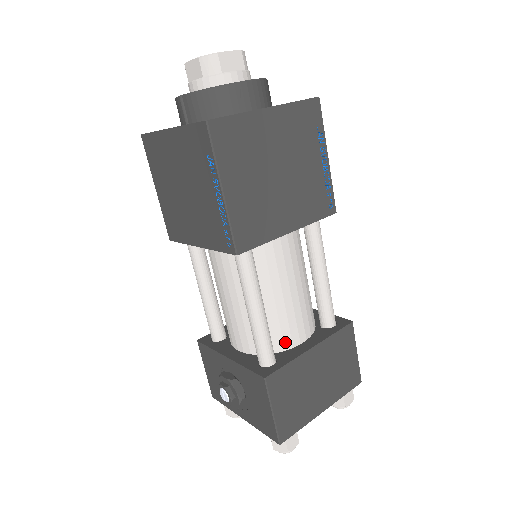
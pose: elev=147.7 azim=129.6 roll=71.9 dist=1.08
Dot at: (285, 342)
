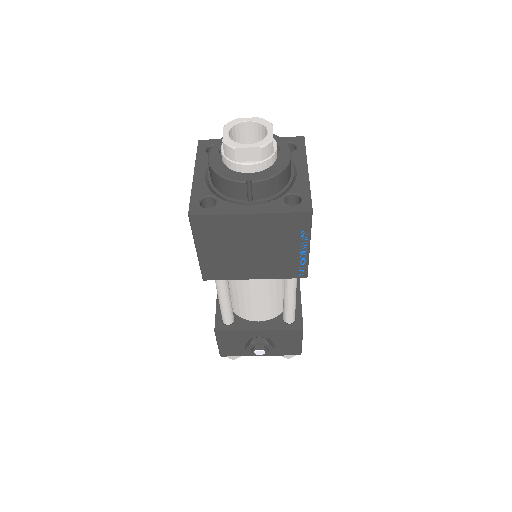
Dot at: occluded
